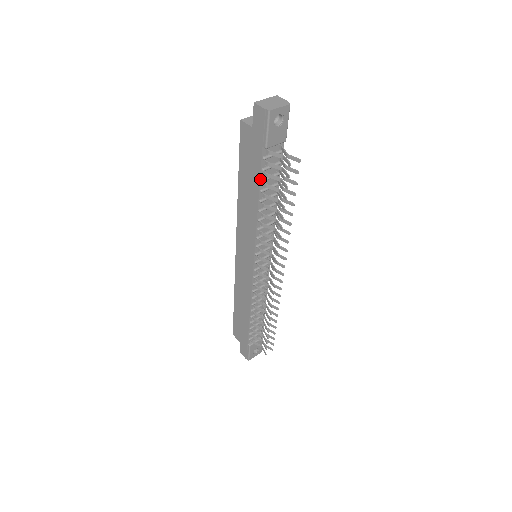
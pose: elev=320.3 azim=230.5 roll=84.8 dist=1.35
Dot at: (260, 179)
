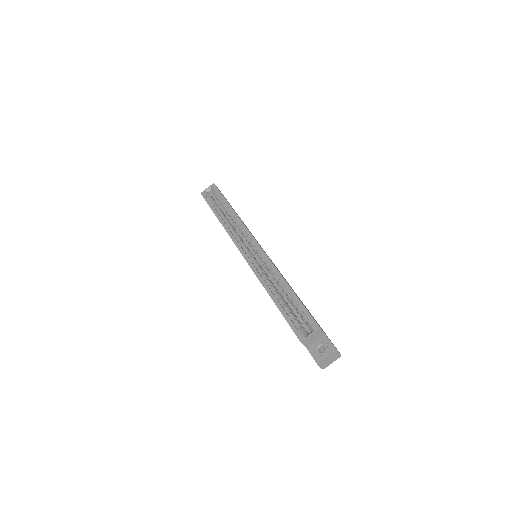
Dot at: occluded
